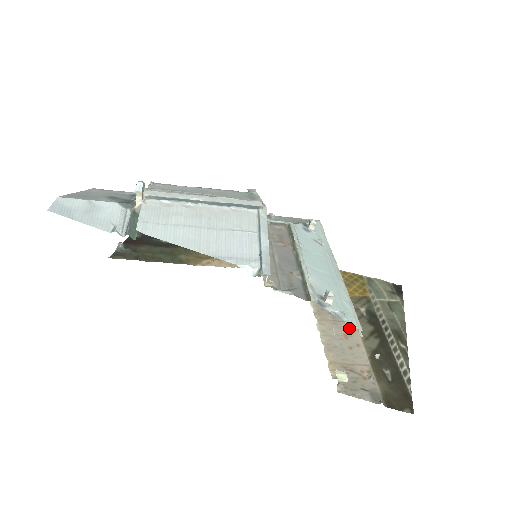
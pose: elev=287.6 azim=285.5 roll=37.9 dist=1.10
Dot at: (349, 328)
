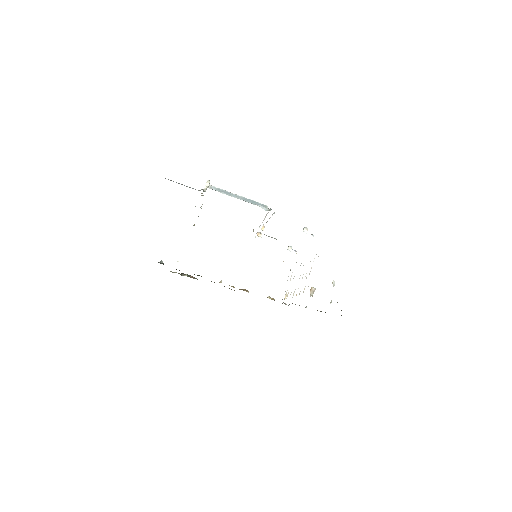
Dot at: occluded
